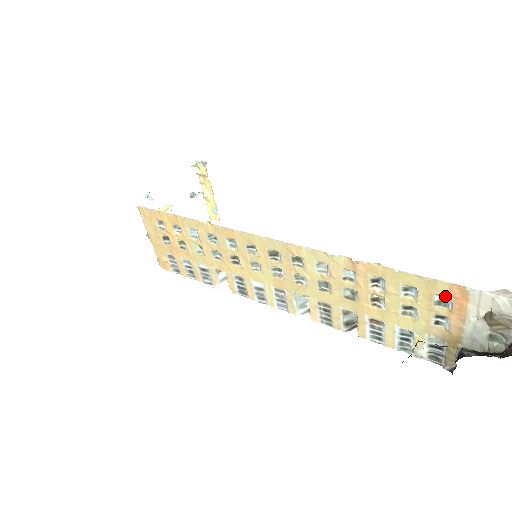
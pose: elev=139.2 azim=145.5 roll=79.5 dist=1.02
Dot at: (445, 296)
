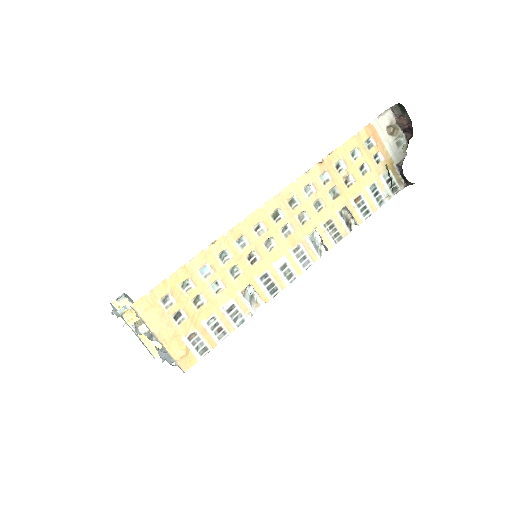
Dot at: (368, 140)
